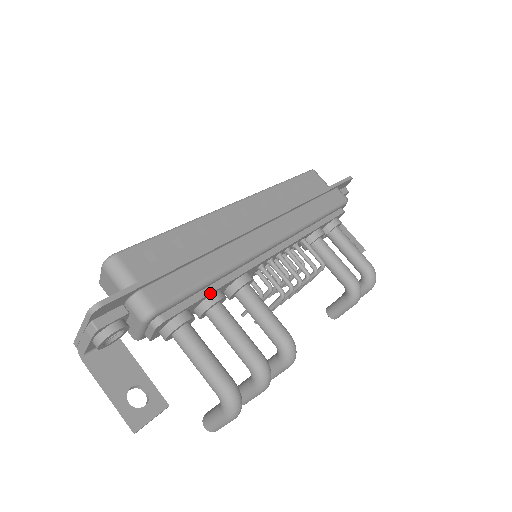
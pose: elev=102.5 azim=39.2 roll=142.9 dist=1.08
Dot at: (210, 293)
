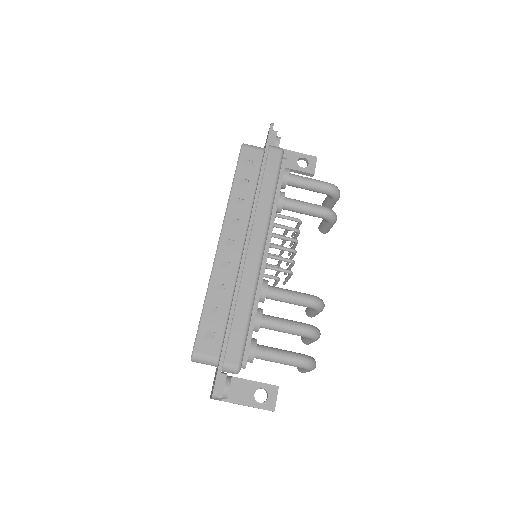
Dot at: (254, 322)
